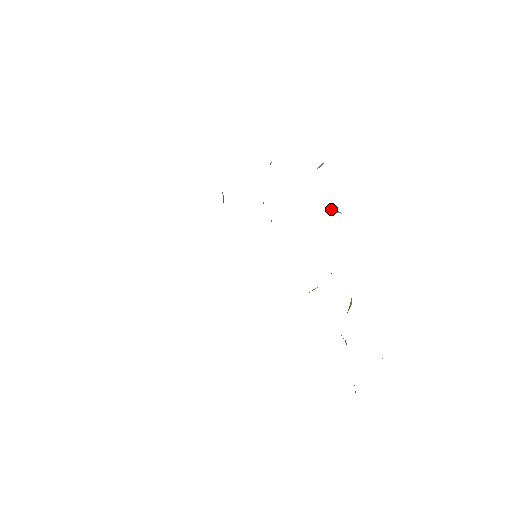
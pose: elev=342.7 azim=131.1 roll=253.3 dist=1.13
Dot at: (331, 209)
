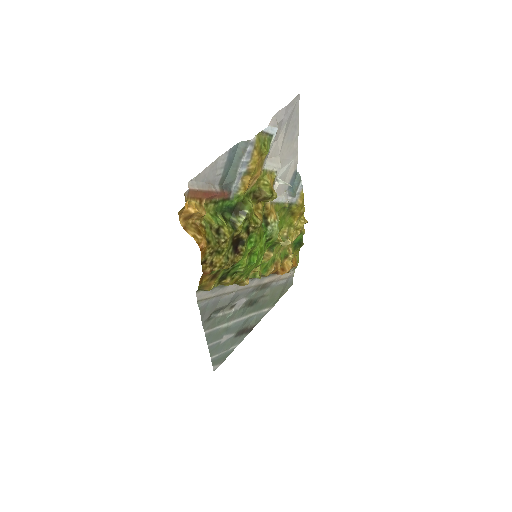
Dot at: (279, 179)
